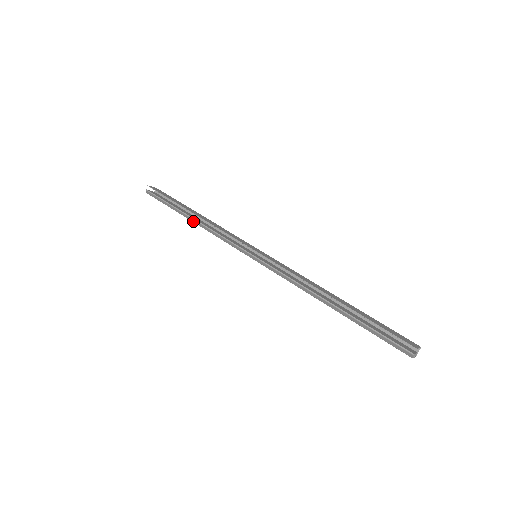
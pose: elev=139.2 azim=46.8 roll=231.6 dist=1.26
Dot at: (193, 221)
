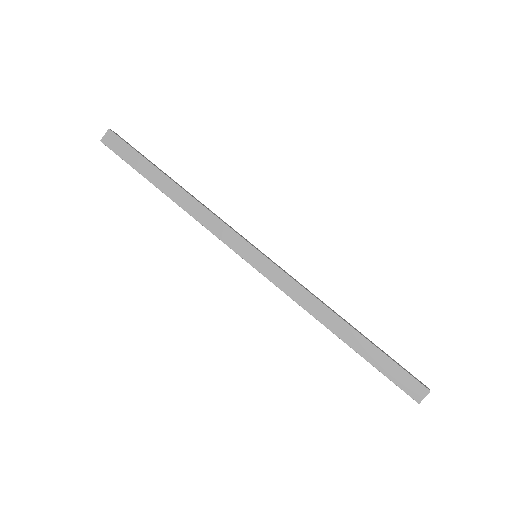
Dot at: occluded
